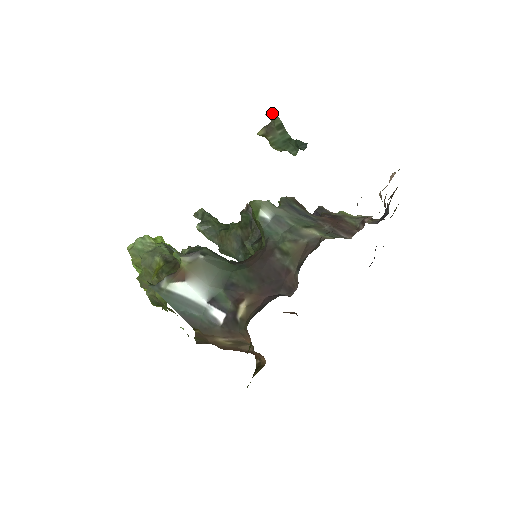
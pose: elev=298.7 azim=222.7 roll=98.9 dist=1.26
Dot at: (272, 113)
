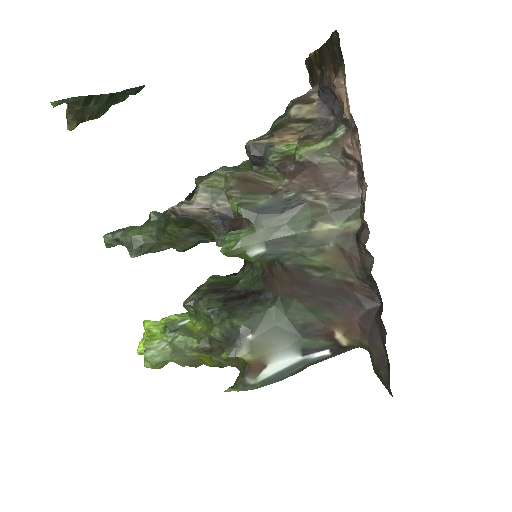
Dot at: (62, 100)
